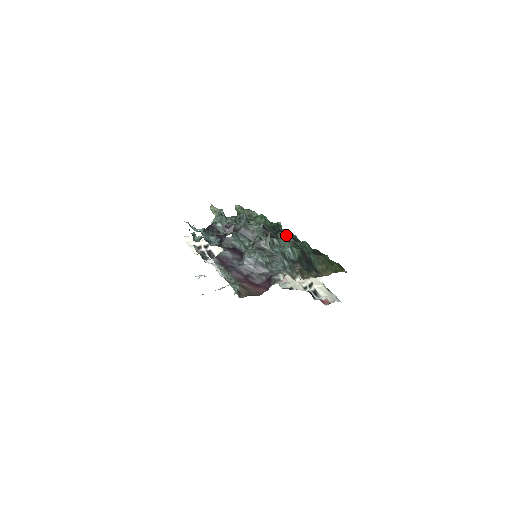
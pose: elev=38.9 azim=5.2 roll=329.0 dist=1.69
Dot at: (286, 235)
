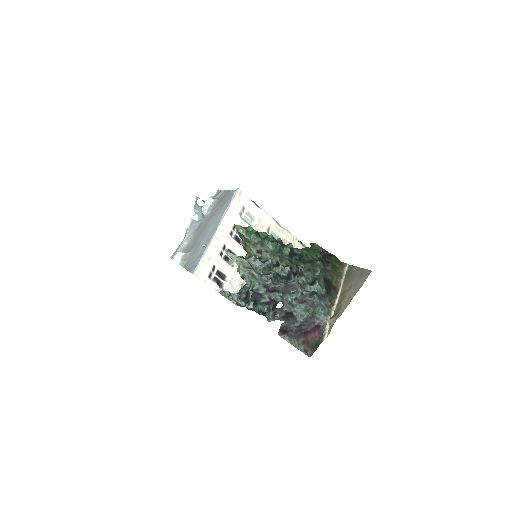
Dot at: (308, 266)
